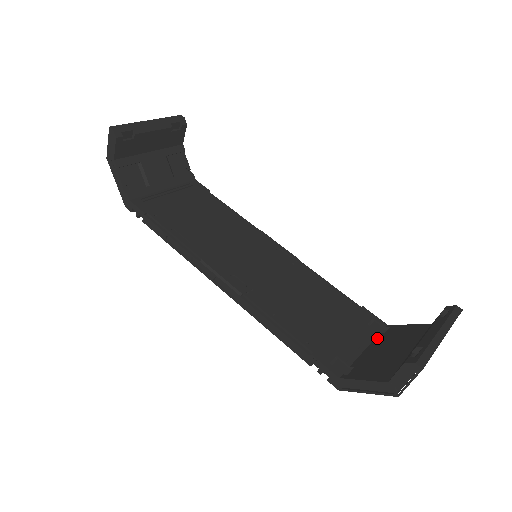
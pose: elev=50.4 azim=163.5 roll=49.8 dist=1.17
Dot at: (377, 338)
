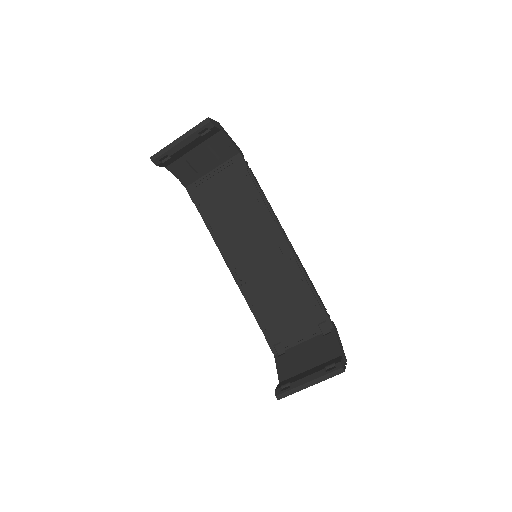
Dot at: (316, 337)
